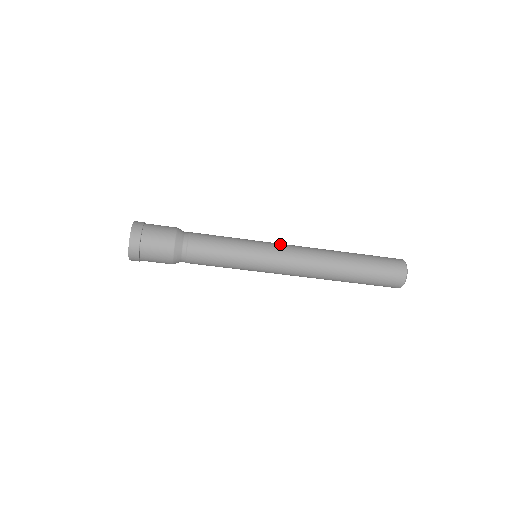
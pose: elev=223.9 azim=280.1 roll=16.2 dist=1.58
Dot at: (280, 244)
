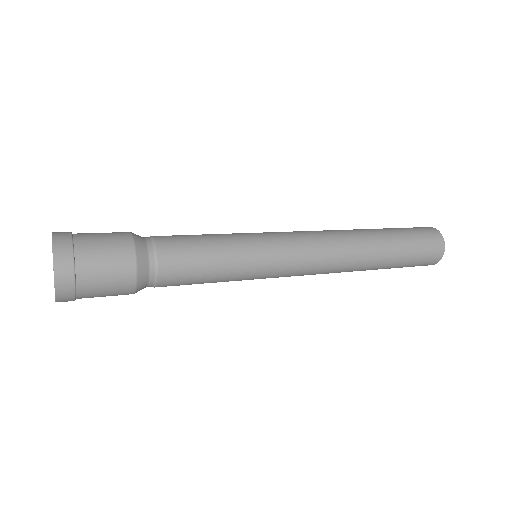
Dot at: (296, 250)
